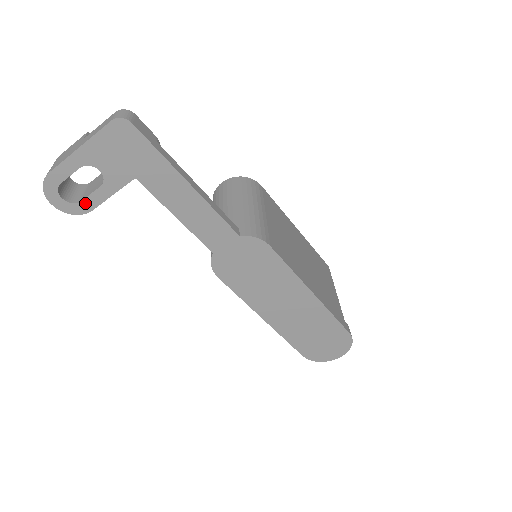
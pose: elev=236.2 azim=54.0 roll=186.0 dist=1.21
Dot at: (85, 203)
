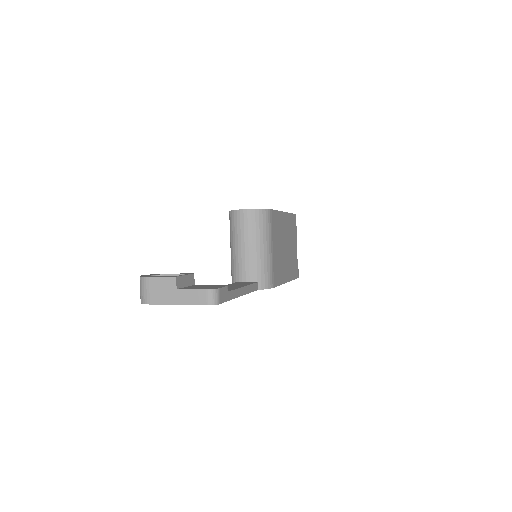
Dot at: occluded
